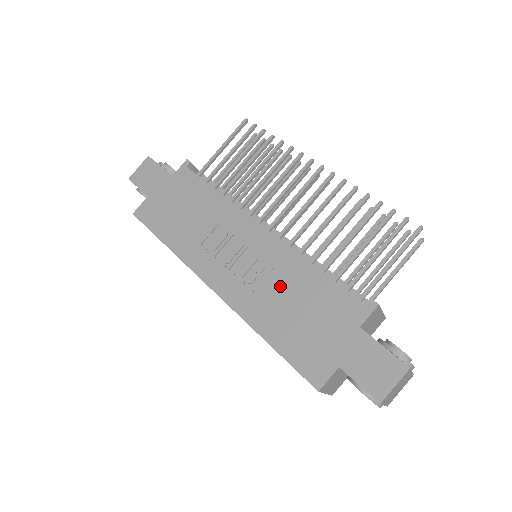
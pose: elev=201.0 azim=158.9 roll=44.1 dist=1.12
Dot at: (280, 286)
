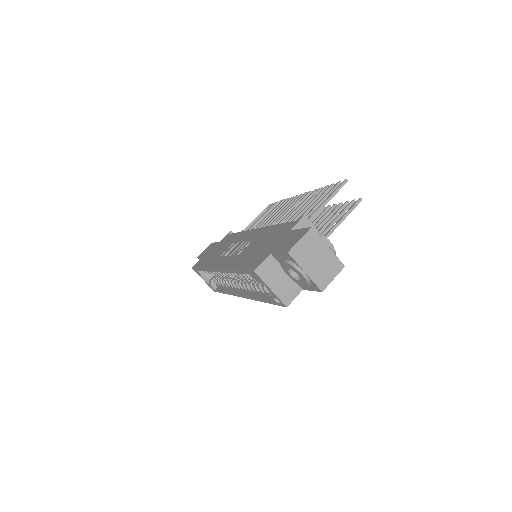
Dot at: (253, 244)
